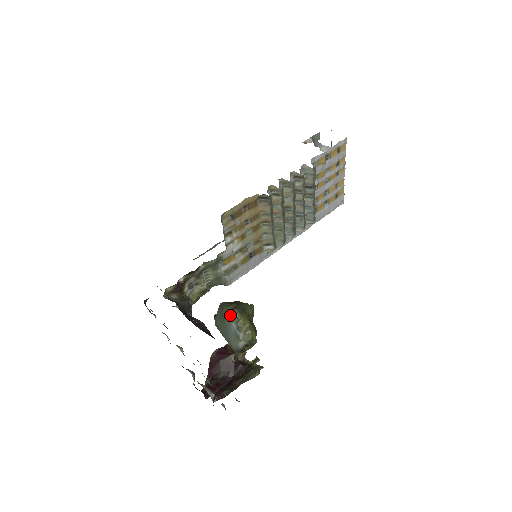
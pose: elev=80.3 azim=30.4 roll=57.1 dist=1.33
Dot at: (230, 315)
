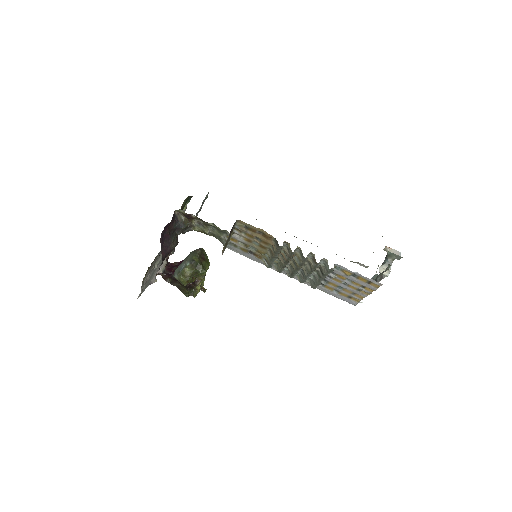
Dot at: (189, 260)
